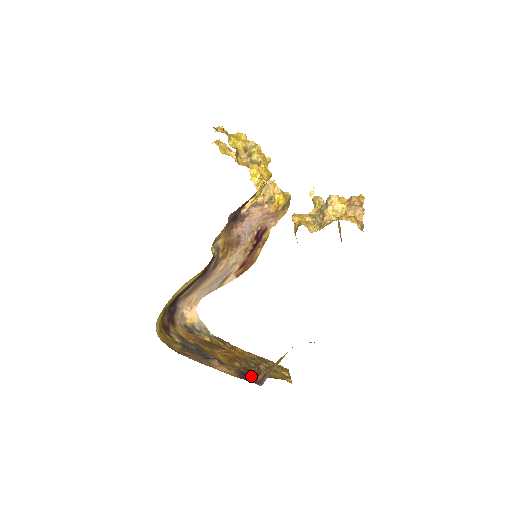
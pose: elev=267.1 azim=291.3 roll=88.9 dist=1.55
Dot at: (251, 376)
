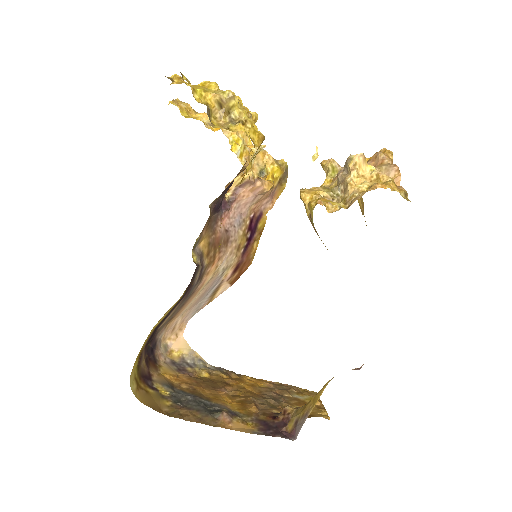
Dot at: (277, 426)
